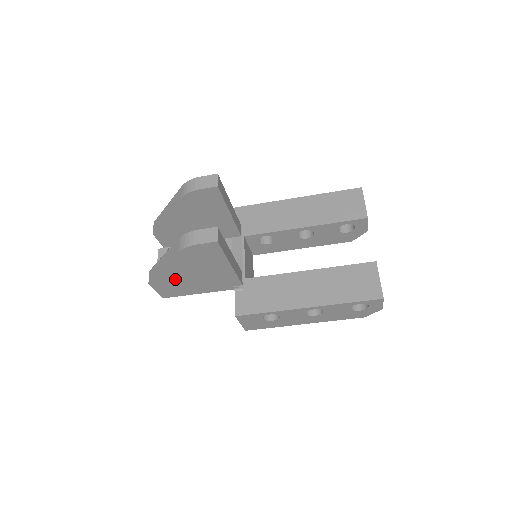
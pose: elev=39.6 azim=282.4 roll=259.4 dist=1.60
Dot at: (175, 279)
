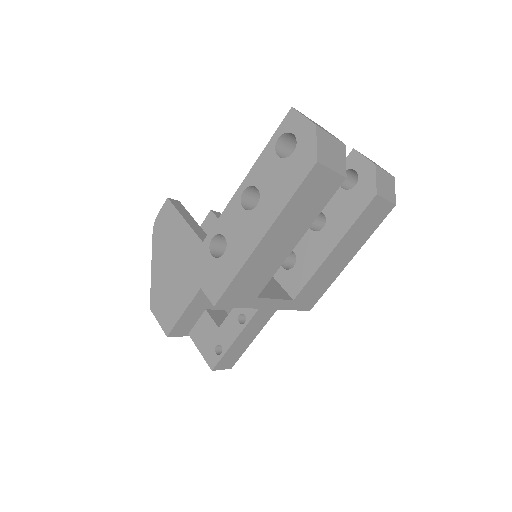
Dot at: (164, 285)
